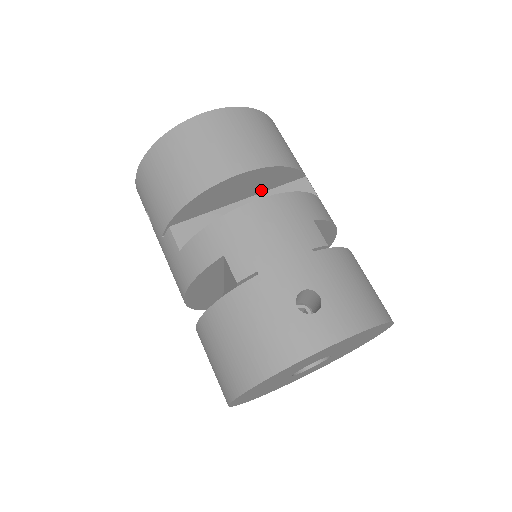
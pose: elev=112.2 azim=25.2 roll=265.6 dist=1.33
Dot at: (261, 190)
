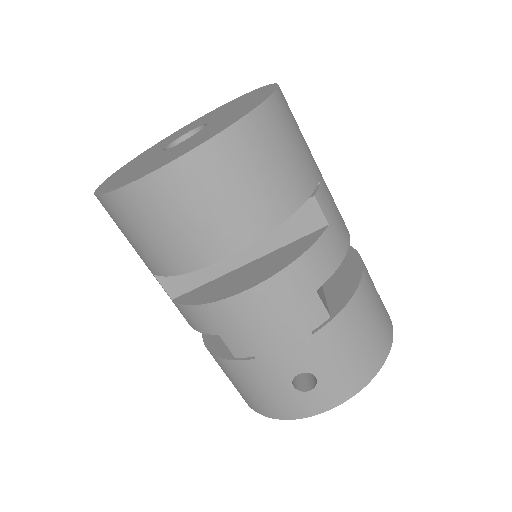
Dot at: occluded
